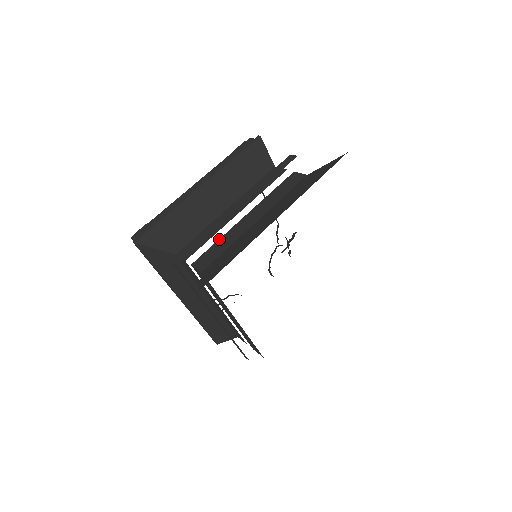
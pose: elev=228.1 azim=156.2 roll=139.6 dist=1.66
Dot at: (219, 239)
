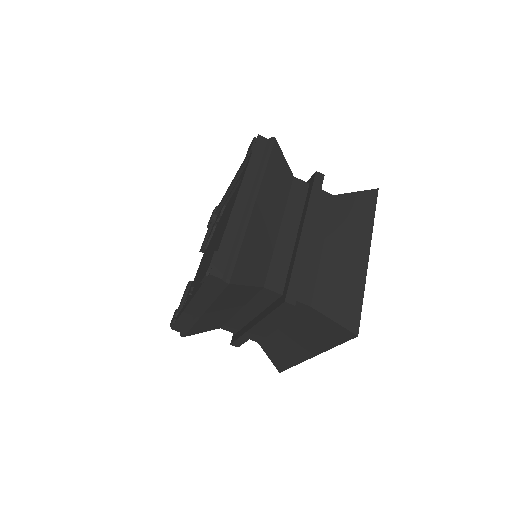
Dot at: occluded
